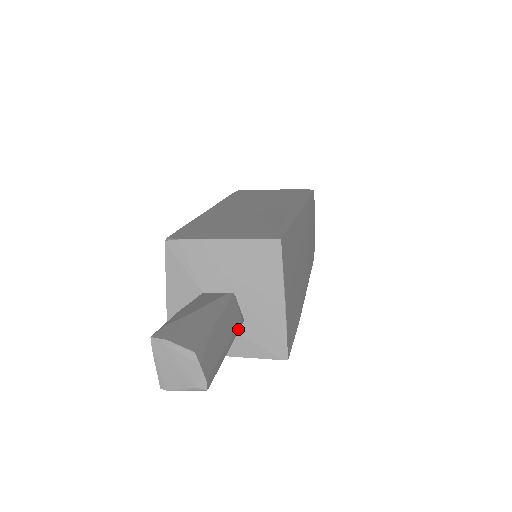
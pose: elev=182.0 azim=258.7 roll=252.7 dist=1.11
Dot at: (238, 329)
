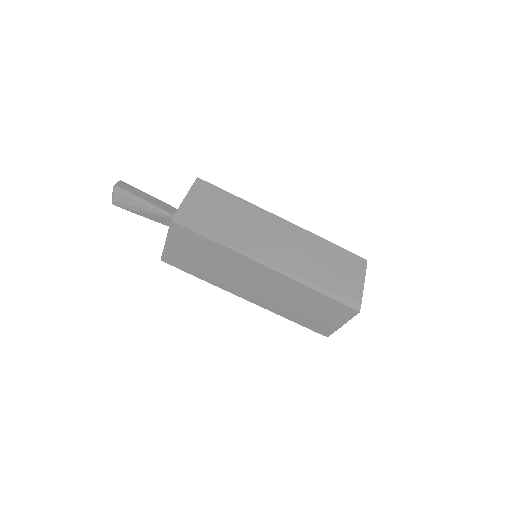
Dot at: (163, 211)
